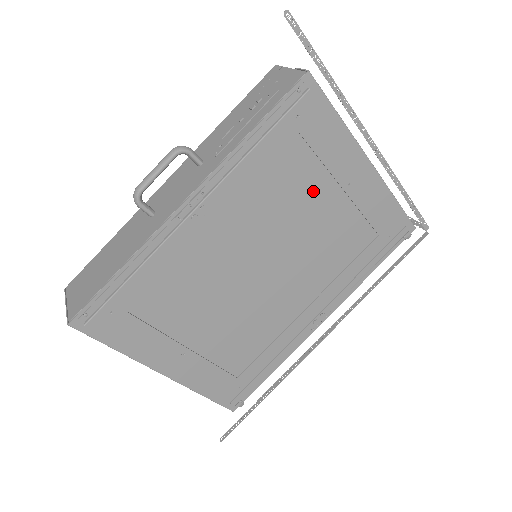
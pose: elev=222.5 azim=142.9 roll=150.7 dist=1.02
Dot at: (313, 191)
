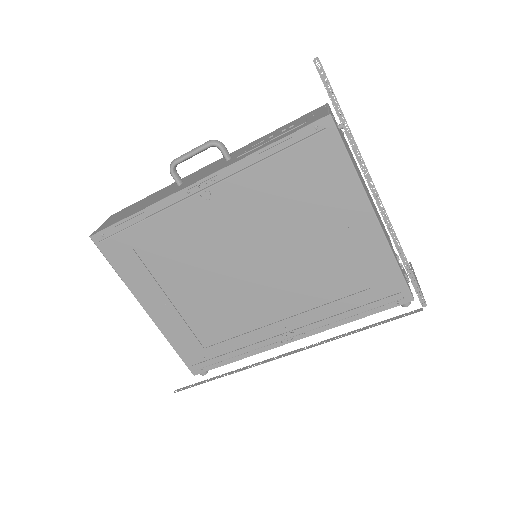
Dot at: (311, 219)
